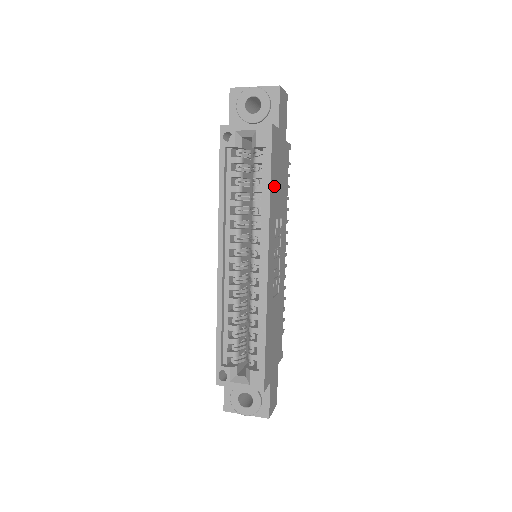
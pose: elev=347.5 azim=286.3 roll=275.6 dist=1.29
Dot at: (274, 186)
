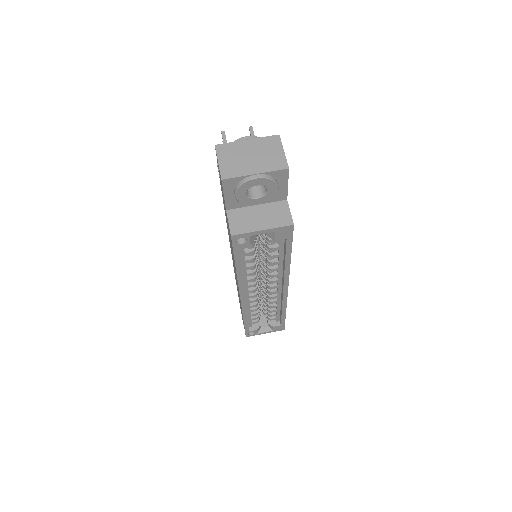
Dot at: occluded
